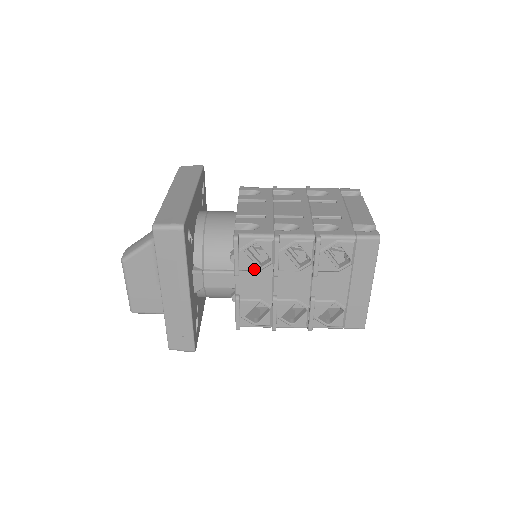
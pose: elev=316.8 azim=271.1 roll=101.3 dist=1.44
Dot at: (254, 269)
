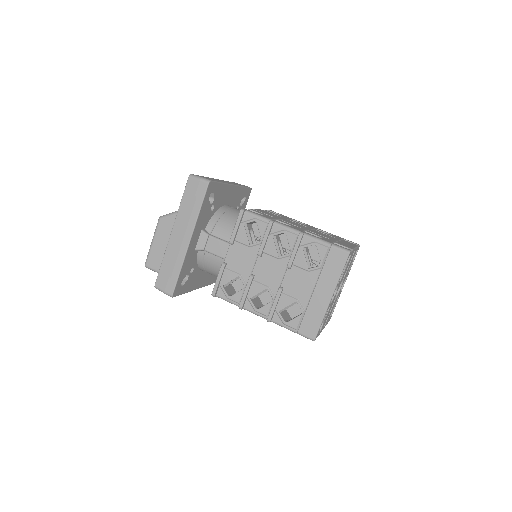
Dot at: (246, 243)
